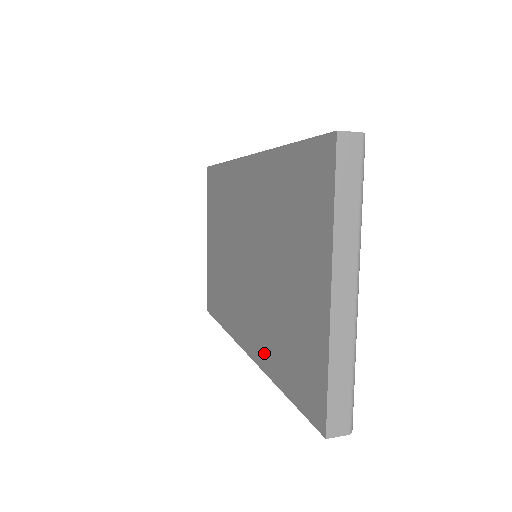
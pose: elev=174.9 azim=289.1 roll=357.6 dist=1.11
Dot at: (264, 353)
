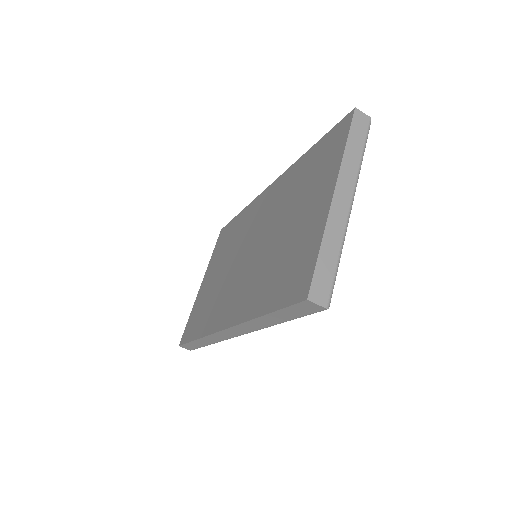
Dot at: (249, 305)
